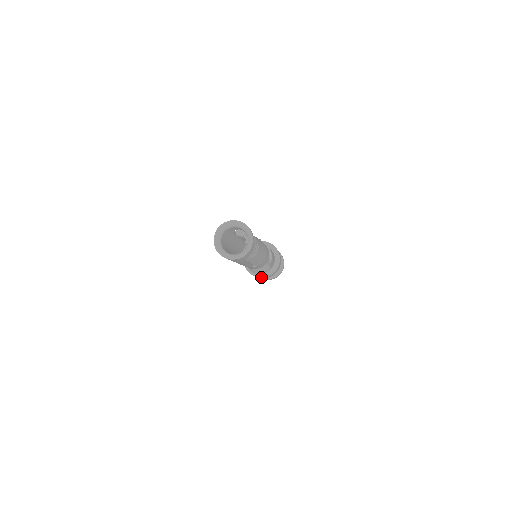
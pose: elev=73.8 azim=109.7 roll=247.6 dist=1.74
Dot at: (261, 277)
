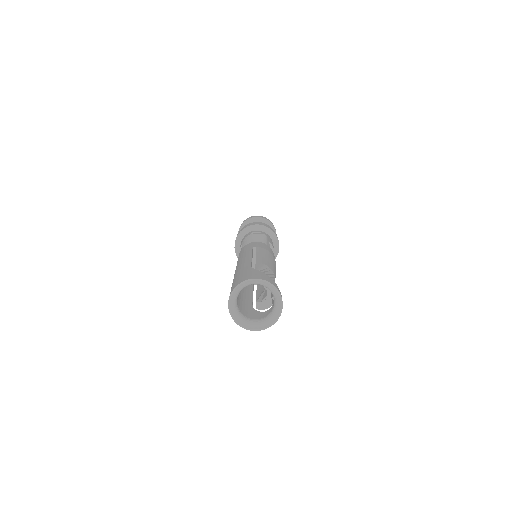
Dot at: occluded
